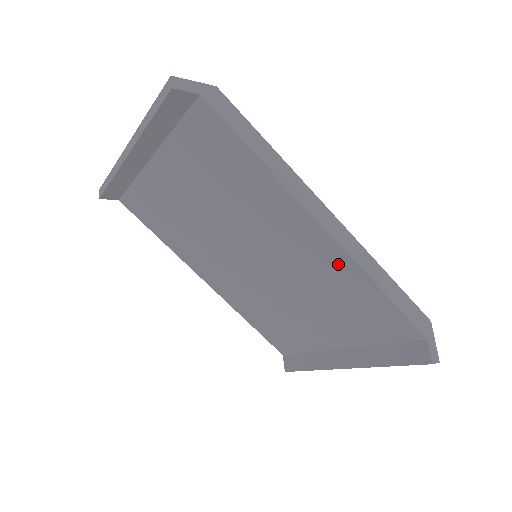
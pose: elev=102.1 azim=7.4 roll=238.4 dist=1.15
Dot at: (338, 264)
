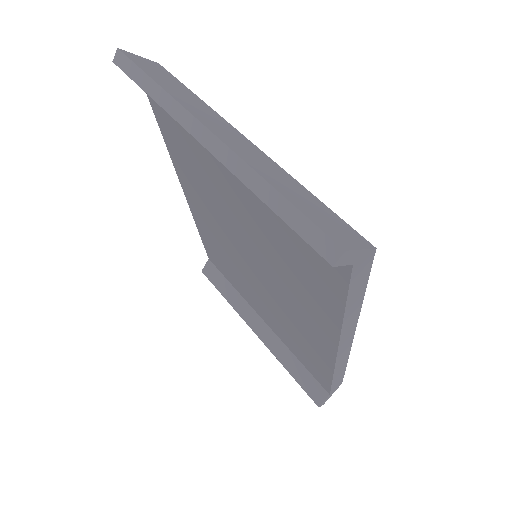
Dot at: (320, 350)
